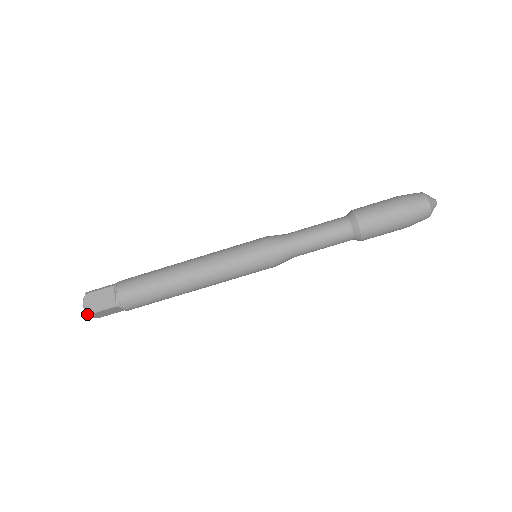
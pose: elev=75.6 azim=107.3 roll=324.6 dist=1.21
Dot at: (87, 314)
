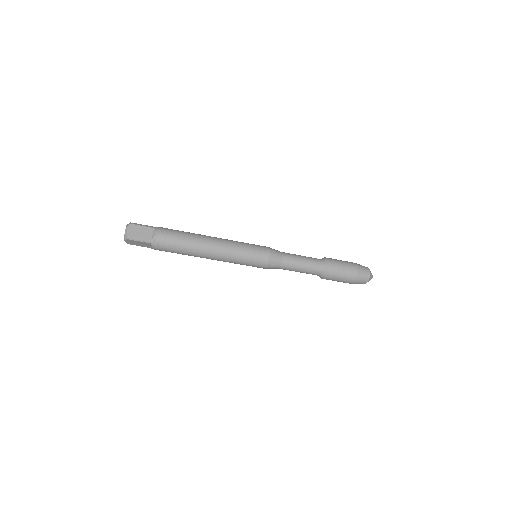
Dot at: (125, 238)
